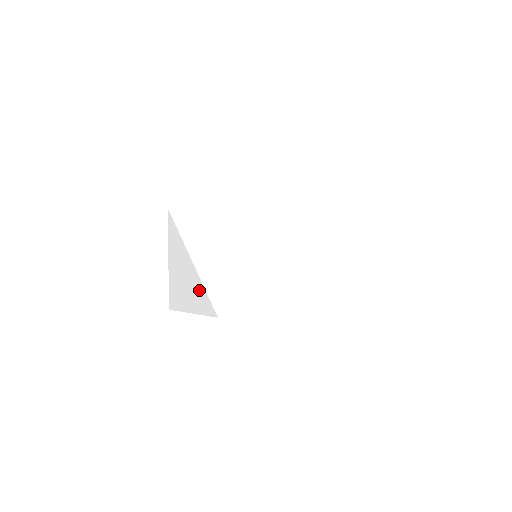
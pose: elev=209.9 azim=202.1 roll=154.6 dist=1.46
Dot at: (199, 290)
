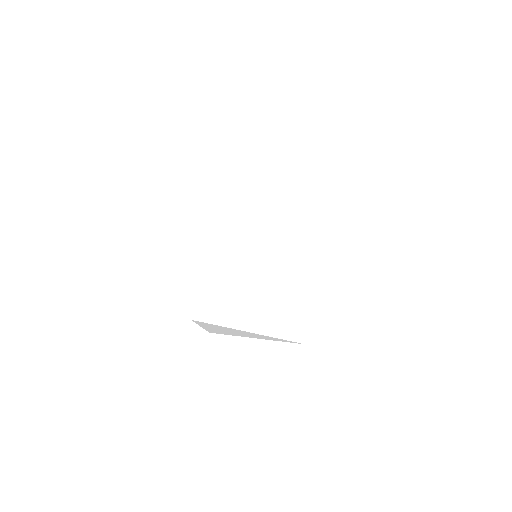
Dot at: occluded
